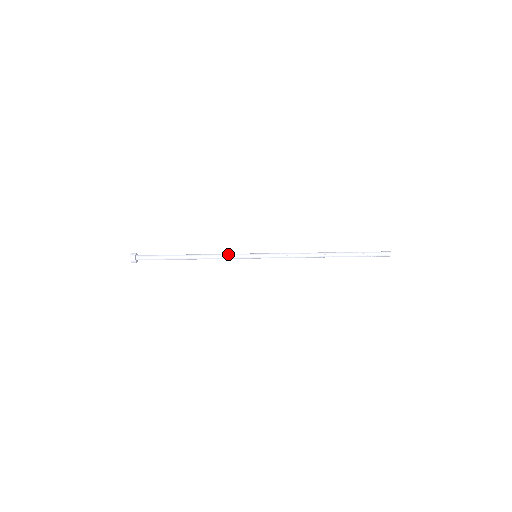
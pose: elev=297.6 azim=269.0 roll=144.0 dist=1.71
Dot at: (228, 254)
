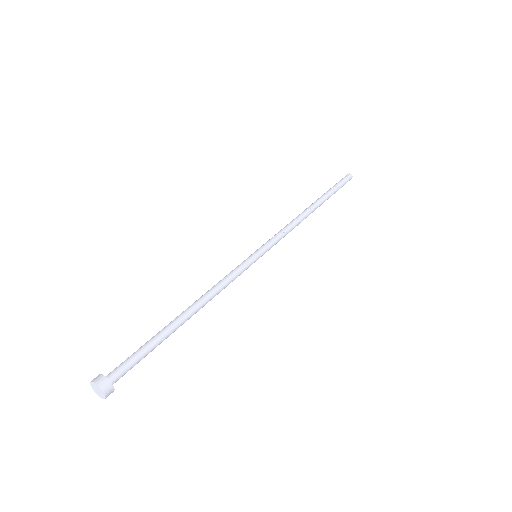
Dot at: (228, 275)
